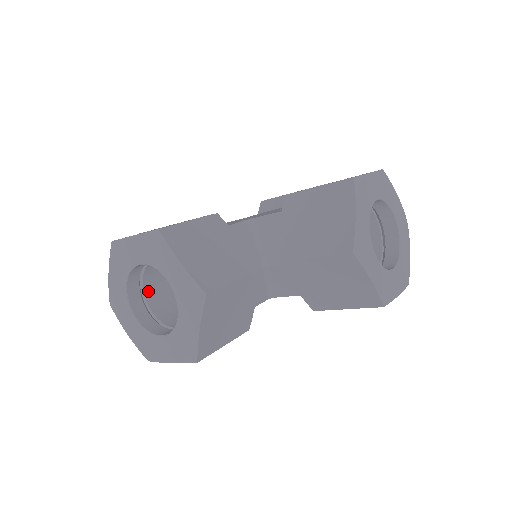
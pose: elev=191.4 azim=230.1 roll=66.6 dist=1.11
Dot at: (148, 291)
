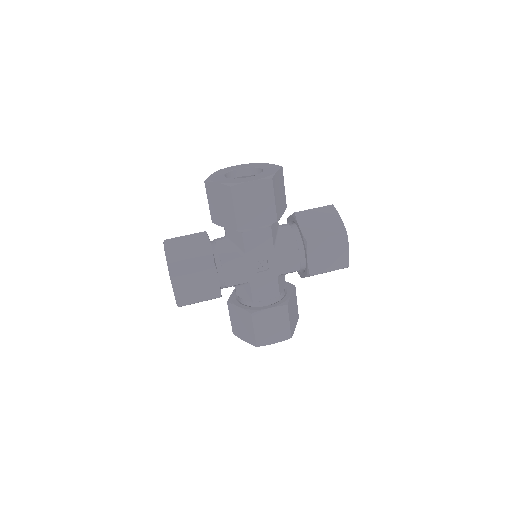
Dot at: occluded
